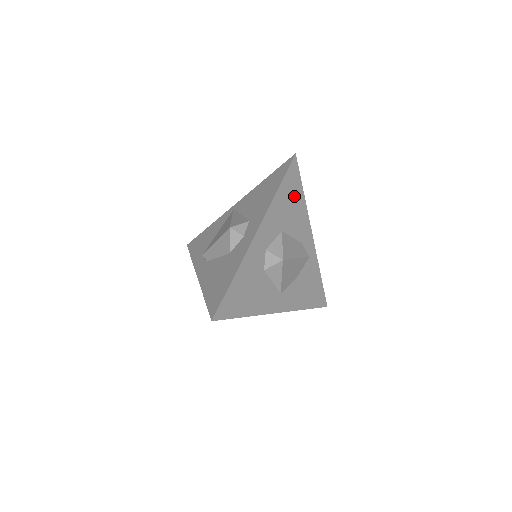
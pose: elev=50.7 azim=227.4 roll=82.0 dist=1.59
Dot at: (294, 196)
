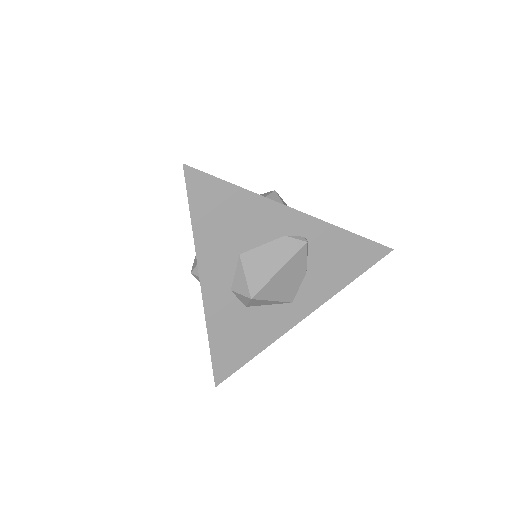
Dot at: (226, 206)
